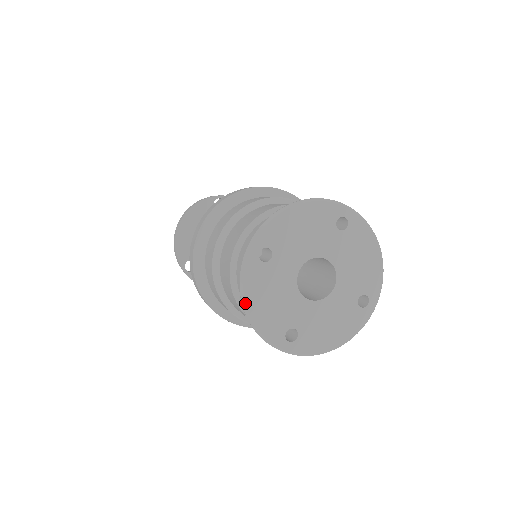
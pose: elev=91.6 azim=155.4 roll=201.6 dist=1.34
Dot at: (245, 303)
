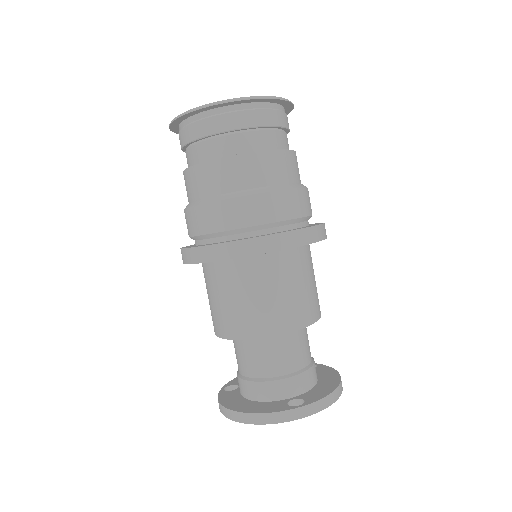
Dot at: occluded
